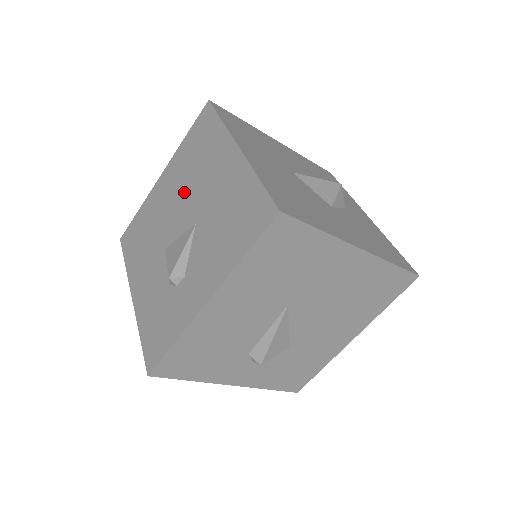
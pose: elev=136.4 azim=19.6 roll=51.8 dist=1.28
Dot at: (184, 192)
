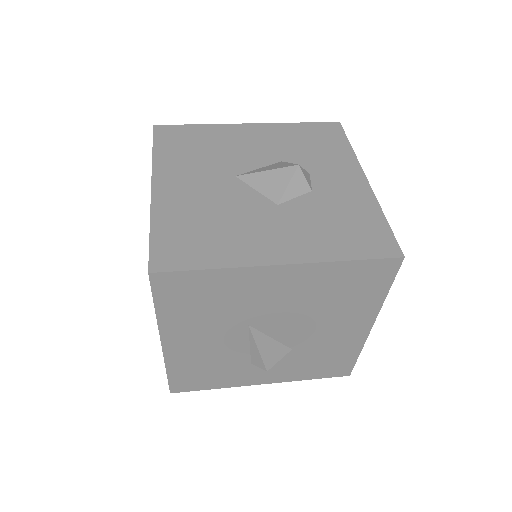
Dot at: occluded
